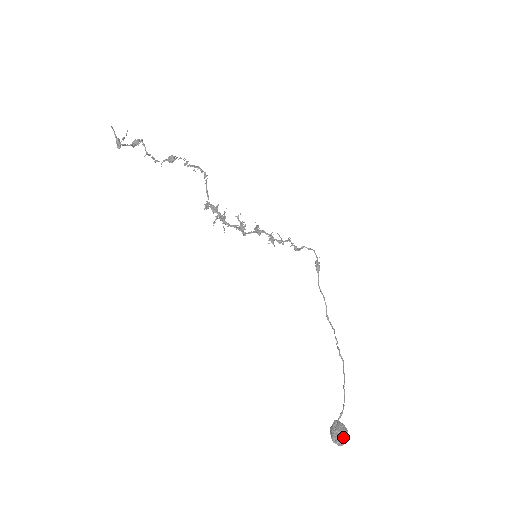
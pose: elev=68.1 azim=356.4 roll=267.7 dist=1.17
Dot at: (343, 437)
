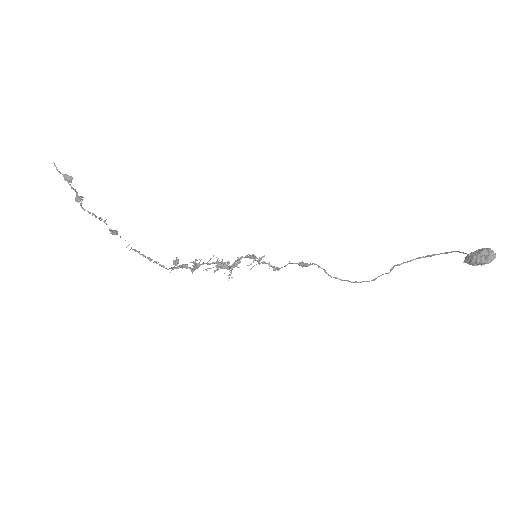
Dot at: (485, 250)
